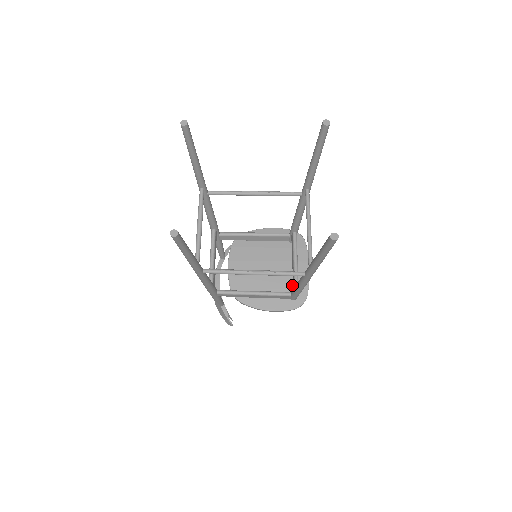
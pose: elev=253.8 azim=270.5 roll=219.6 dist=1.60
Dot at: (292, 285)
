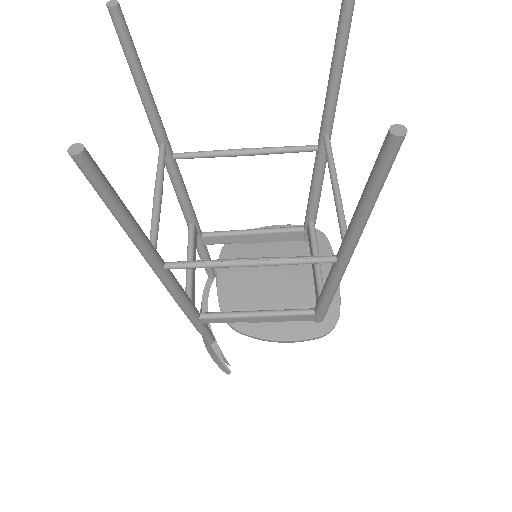
Dot at: (314, 300)
